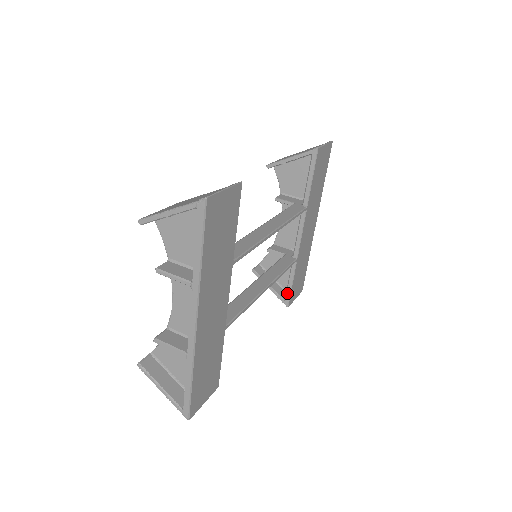
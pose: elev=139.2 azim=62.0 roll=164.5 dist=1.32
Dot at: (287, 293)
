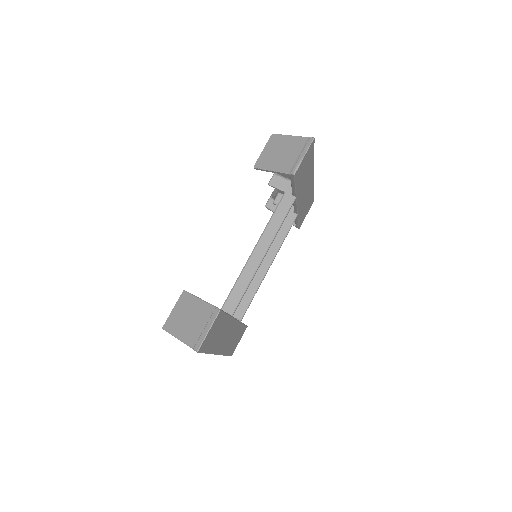
Dot at: (296, 224)
